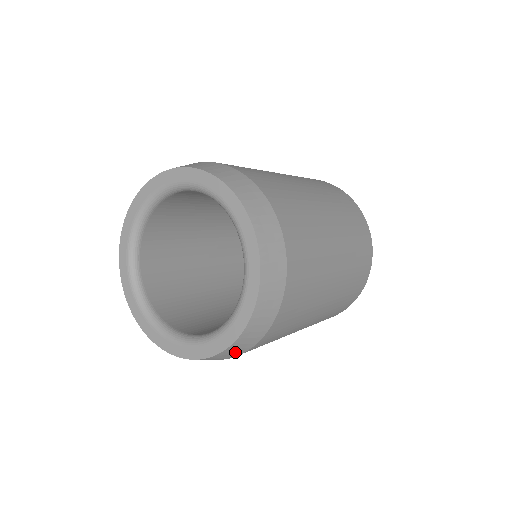
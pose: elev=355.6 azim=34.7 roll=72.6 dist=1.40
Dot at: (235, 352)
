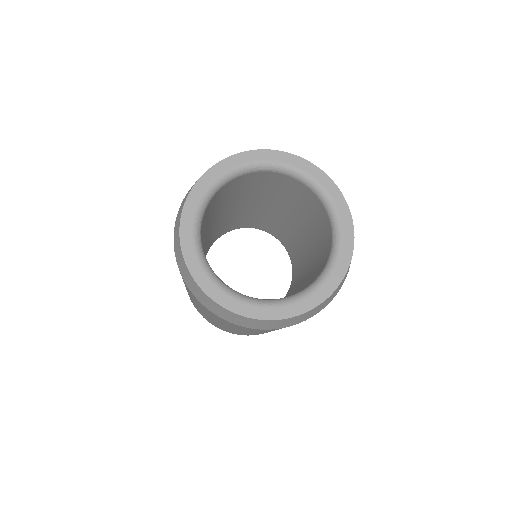
Dot at: (250, 324)
